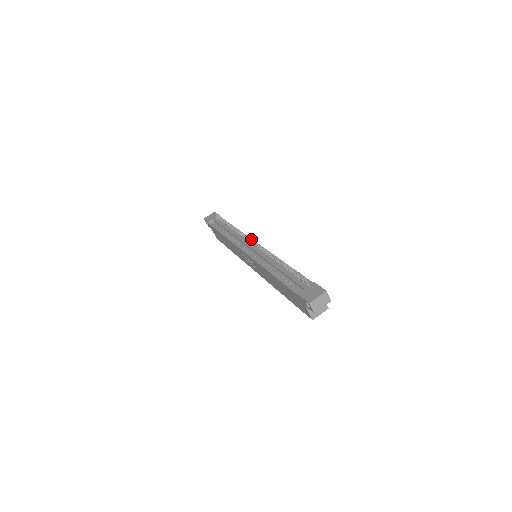
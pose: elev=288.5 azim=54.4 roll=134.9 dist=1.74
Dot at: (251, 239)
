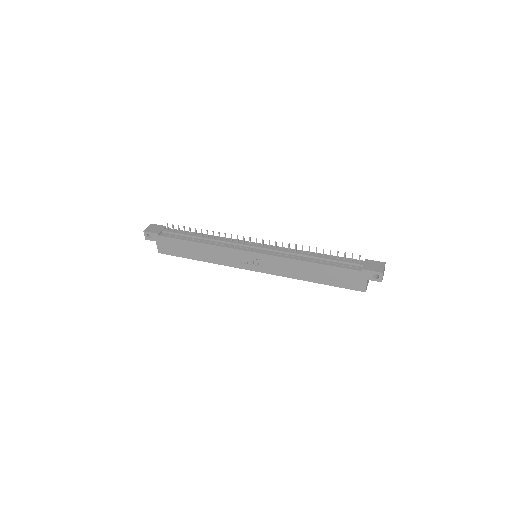
Dot at: (256, 238)
